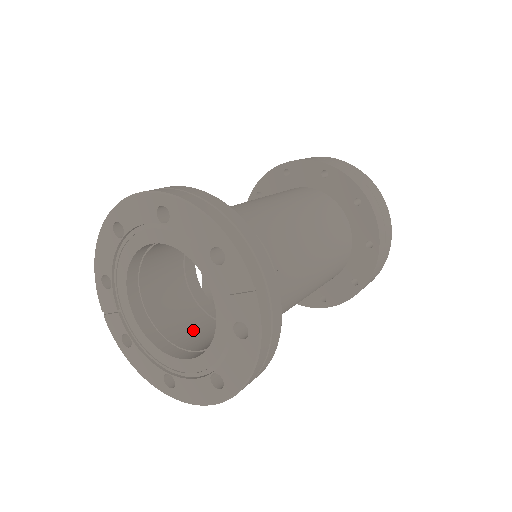
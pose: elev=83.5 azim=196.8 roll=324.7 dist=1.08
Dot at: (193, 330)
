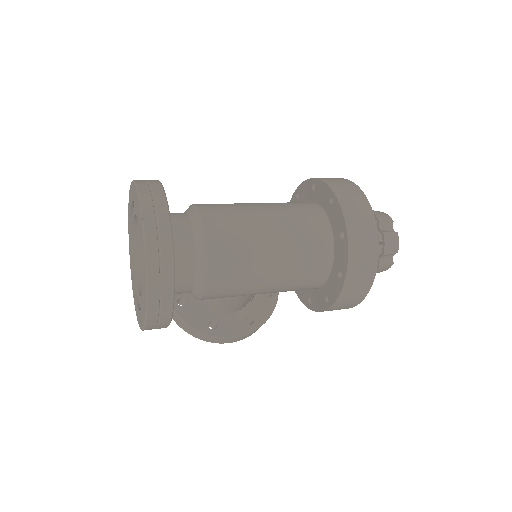
Dot at: occluded
